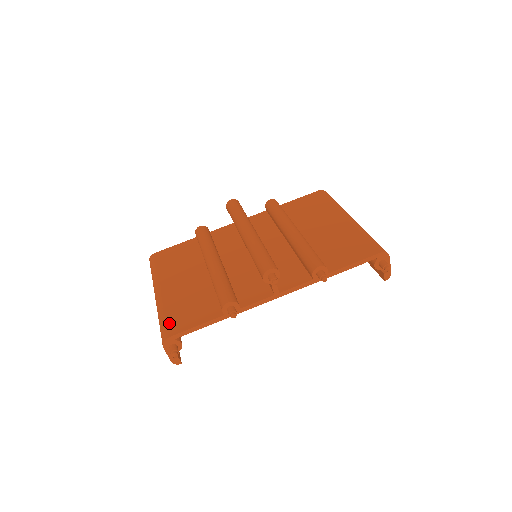
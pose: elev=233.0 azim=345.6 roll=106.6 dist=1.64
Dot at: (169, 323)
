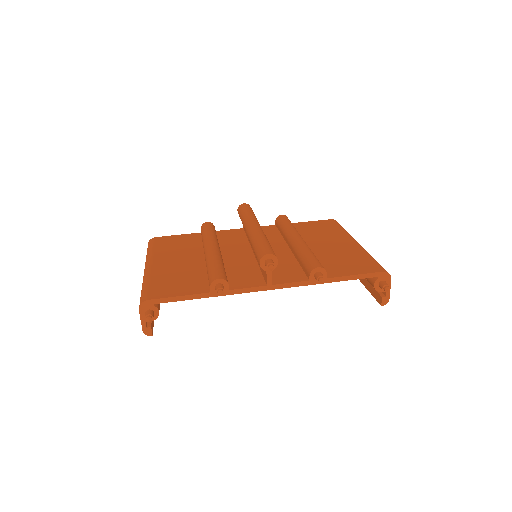
Dot at: (152, 289)
